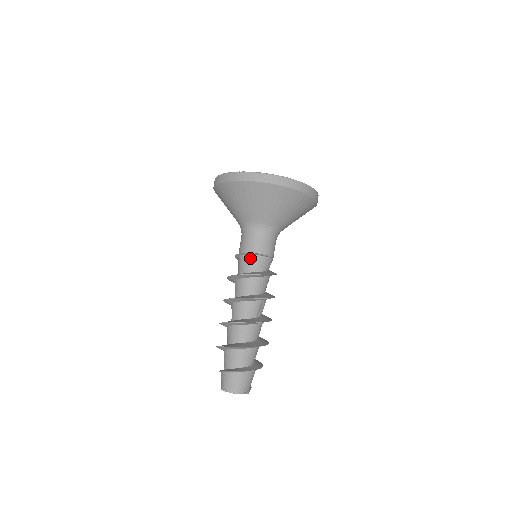
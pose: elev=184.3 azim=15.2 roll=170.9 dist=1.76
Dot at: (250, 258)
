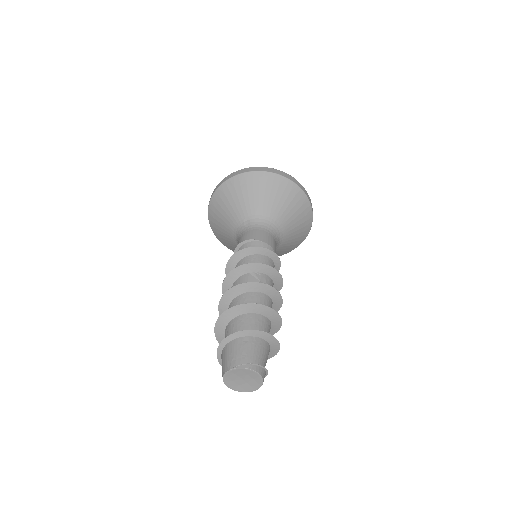
Dot at: occluded
